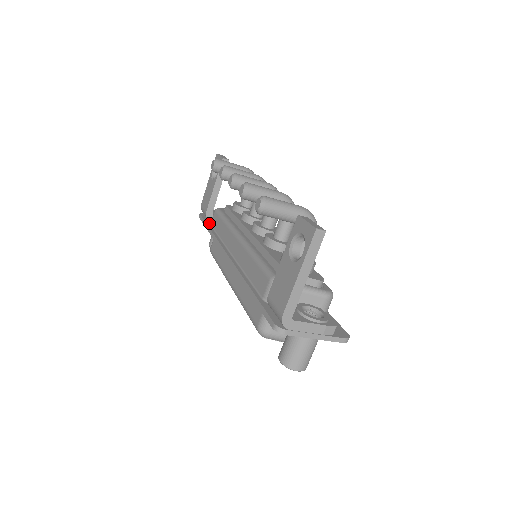
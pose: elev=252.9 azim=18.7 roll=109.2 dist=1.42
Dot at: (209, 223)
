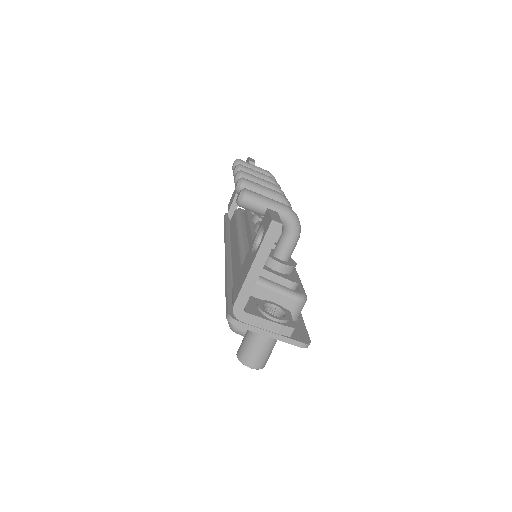
Dot at: (229, 222)
